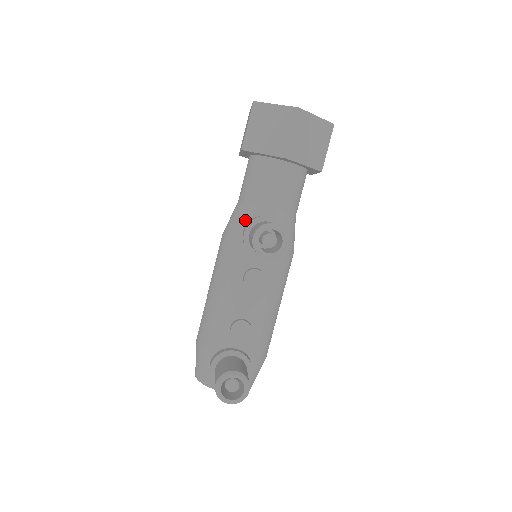
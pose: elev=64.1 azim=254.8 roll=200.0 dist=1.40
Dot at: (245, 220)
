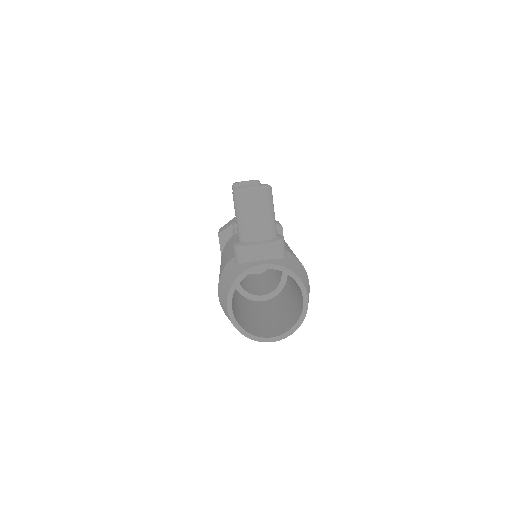
Dot at: occluded
